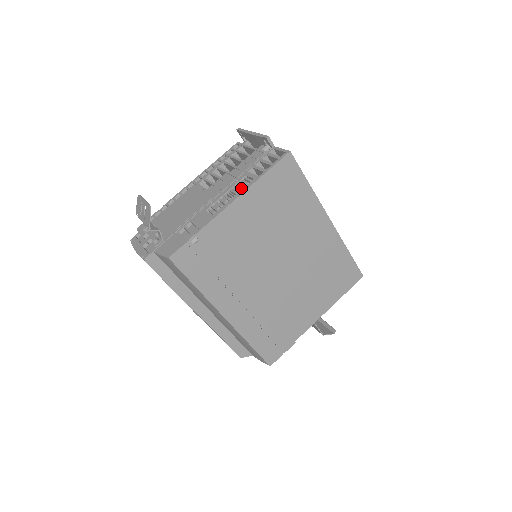
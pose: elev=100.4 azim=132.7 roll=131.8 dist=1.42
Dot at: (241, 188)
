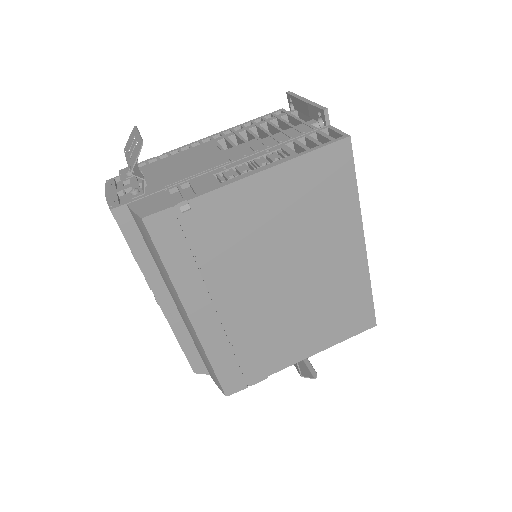
Dot at: occluded
